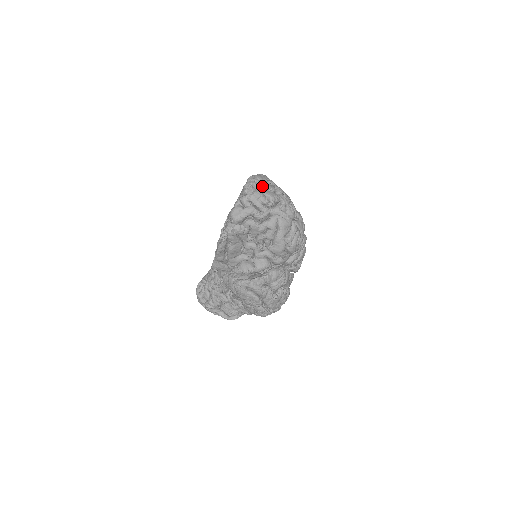
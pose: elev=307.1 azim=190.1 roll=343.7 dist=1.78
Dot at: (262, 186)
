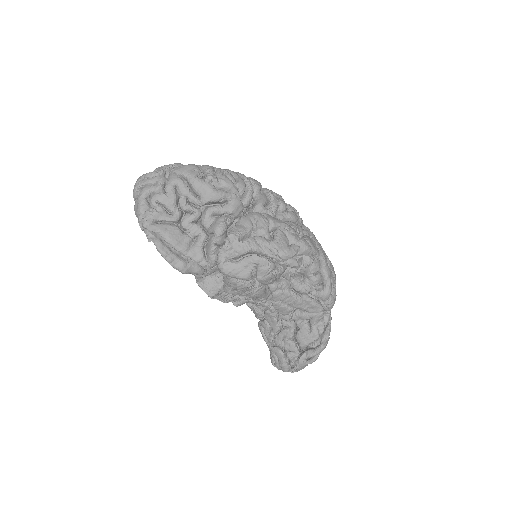
Dot at: occluded
